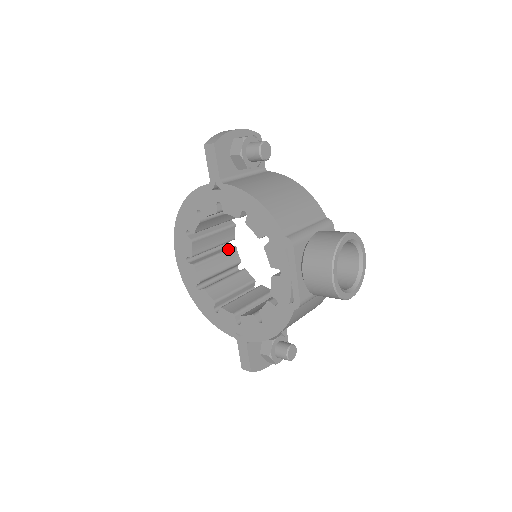
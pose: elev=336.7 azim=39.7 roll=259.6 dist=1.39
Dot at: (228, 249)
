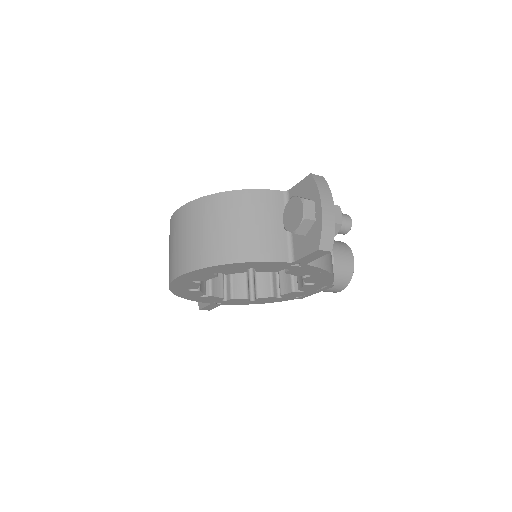
Dot at: occluded
